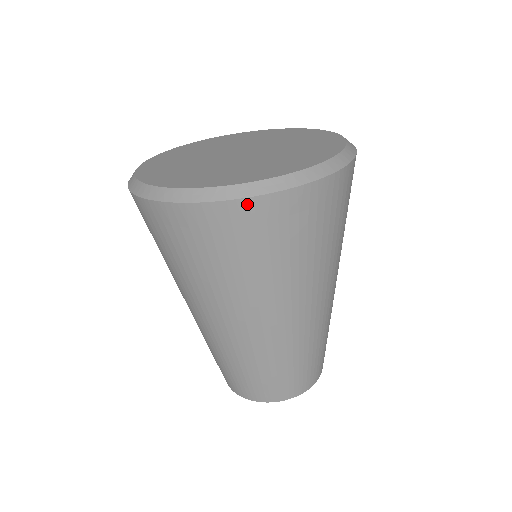
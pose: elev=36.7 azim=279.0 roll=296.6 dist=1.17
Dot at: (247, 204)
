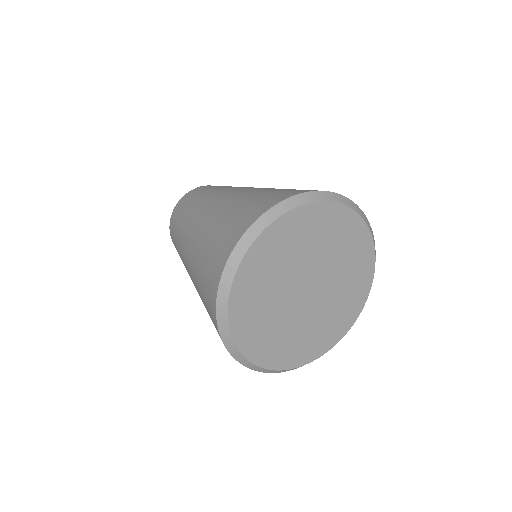
Dot at: occluded
